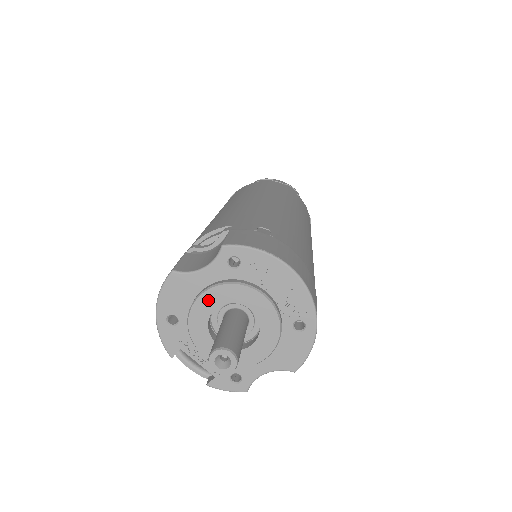
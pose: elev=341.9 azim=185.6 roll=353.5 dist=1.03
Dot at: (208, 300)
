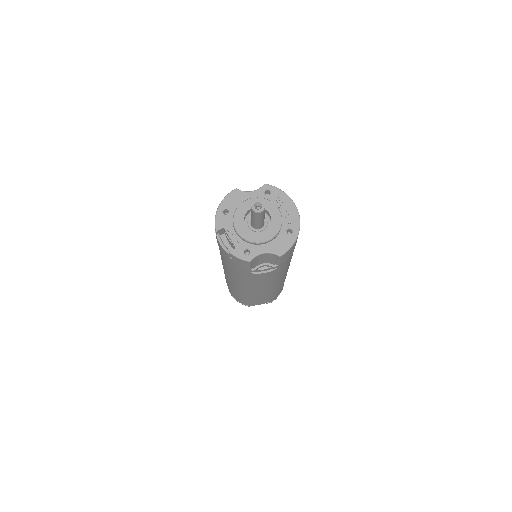
Dot at: (250, 203)
